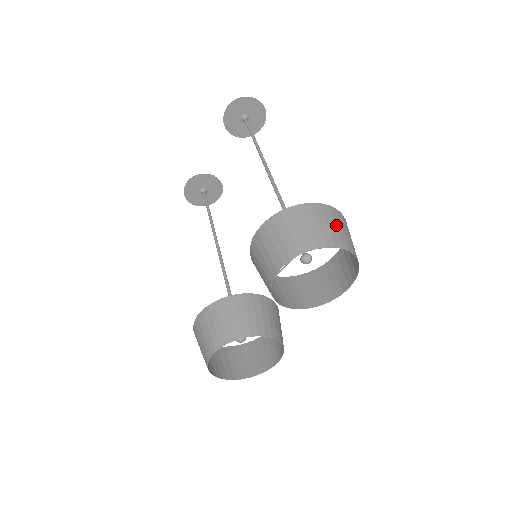
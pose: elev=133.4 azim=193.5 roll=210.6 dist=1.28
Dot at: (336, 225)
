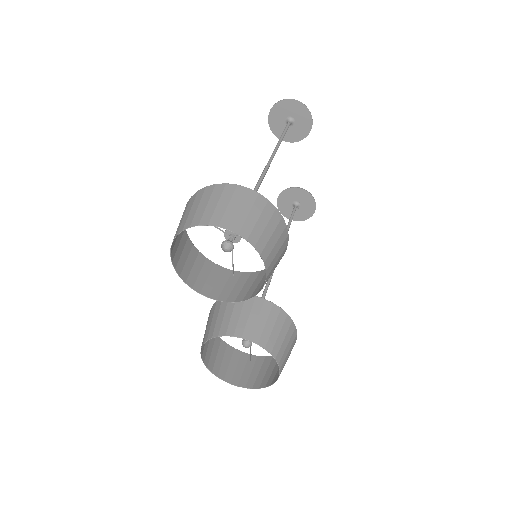
Dot at: (219, 202)
